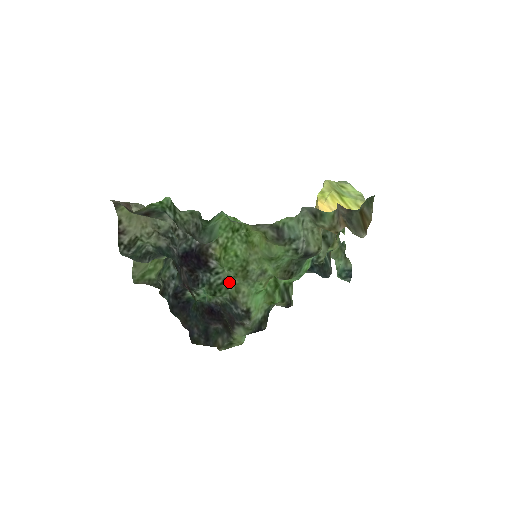
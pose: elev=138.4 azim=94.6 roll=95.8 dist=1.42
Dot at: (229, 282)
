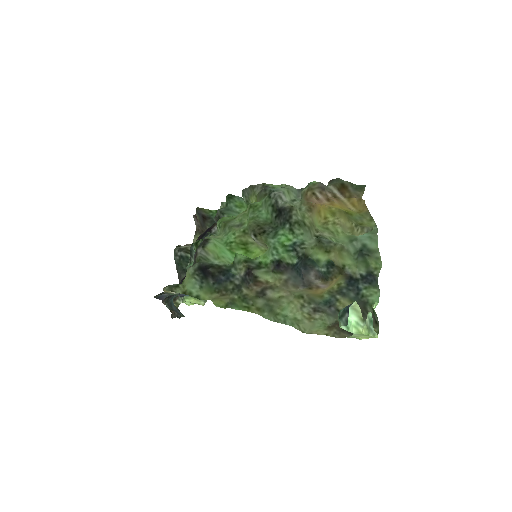
Dot at: occluded
